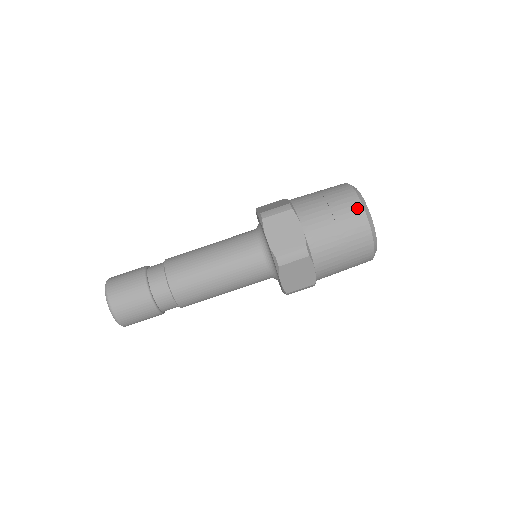
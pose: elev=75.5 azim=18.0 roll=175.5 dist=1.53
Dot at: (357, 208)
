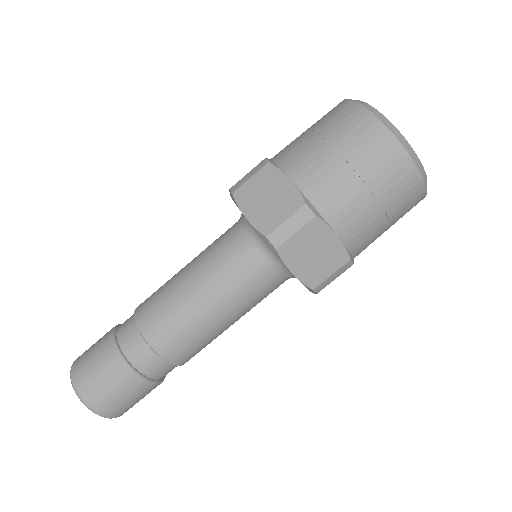
Dot at: (362, 118)
